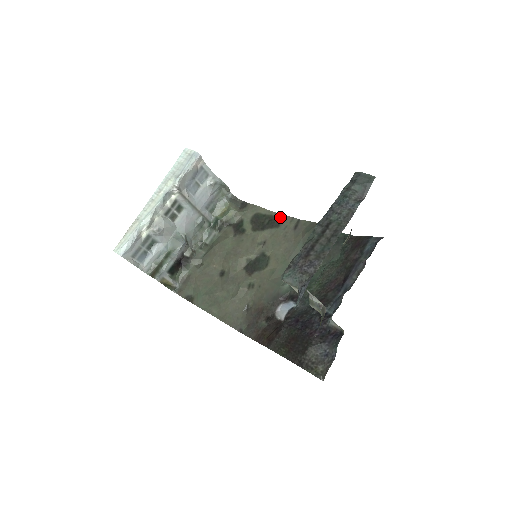
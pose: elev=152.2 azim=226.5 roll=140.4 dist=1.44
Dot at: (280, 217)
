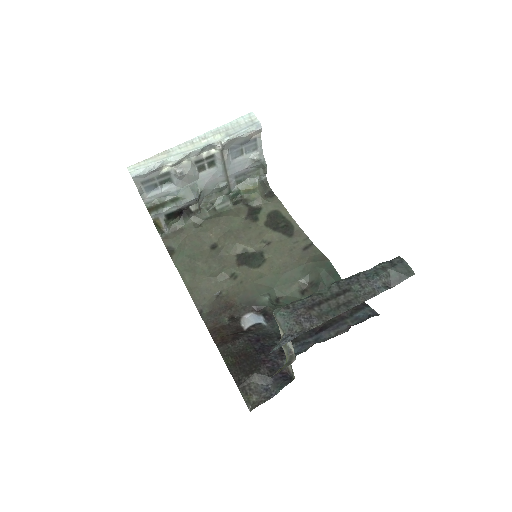
Dot at: (297, 229)
